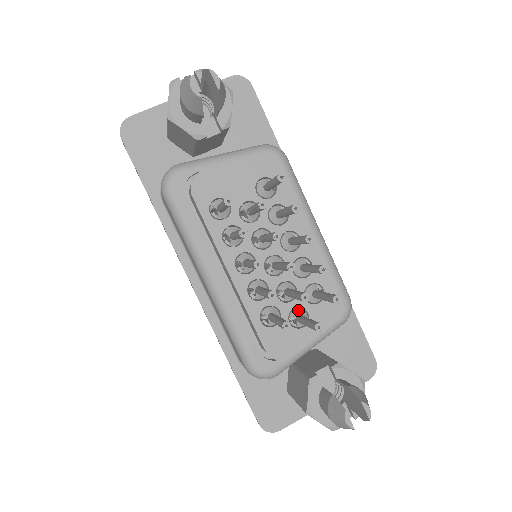
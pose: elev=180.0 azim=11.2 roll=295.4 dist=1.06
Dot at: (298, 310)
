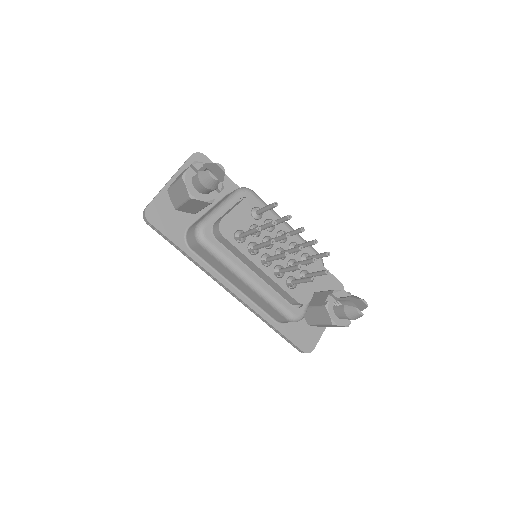
Dot at: (303, 272)
